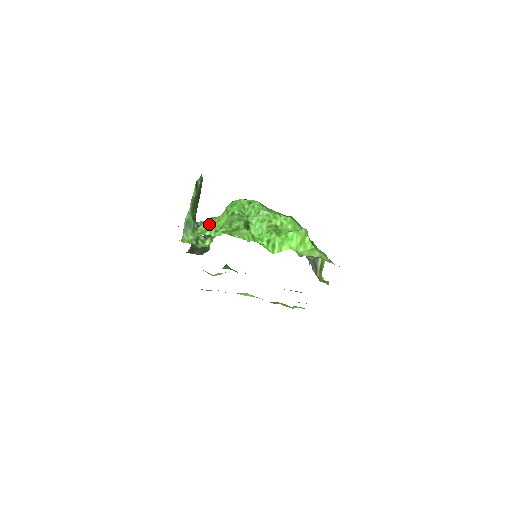
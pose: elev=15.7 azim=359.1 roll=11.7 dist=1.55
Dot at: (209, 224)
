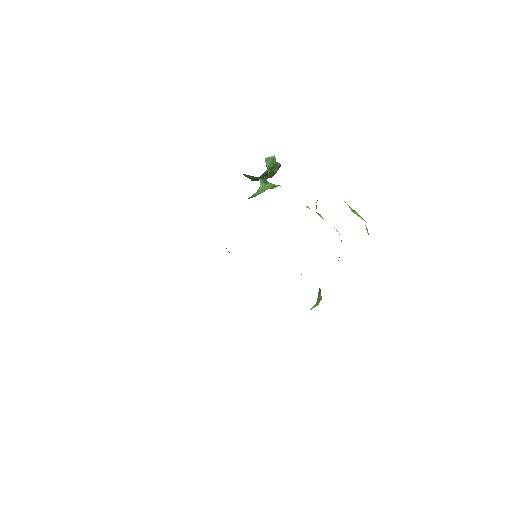
Dot at: occluded
